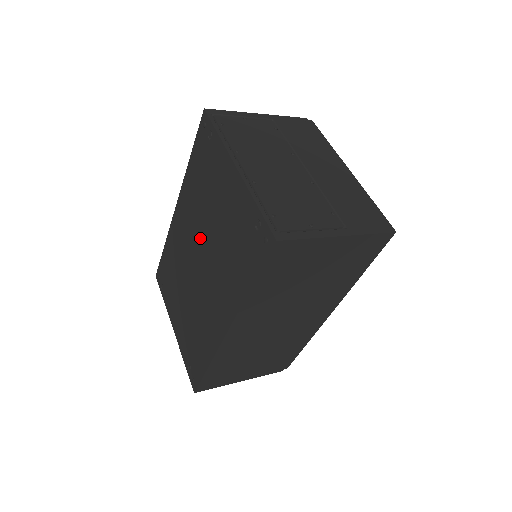
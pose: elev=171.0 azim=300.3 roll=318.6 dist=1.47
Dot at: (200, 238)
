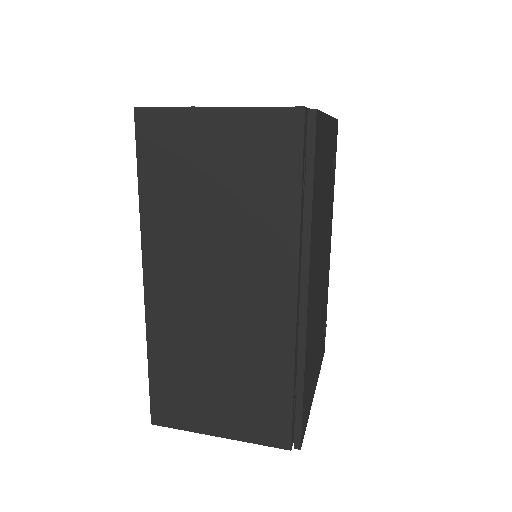
Dot at: occluded
